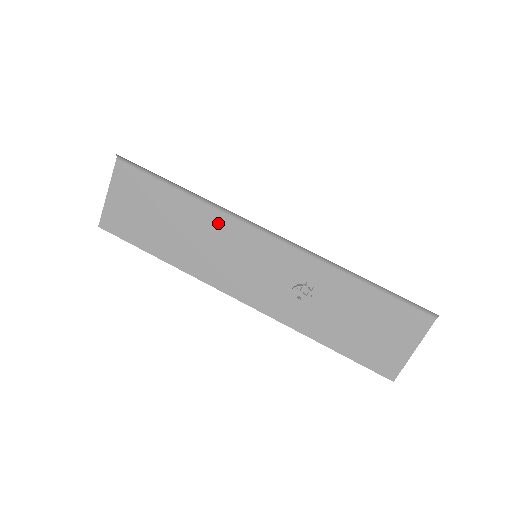
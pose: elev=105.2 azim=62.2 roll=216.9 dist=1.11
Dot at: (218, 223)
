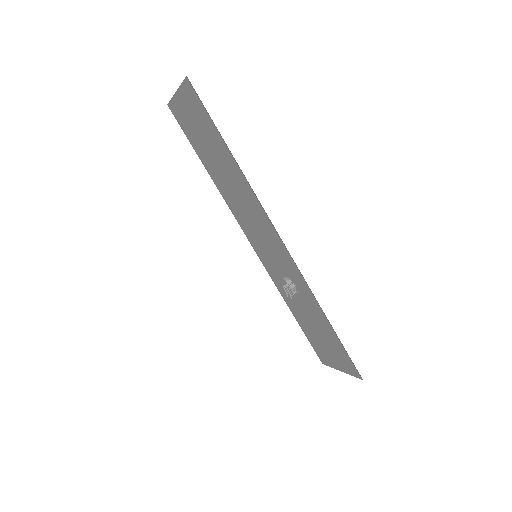
Dot at: (251, 197)
